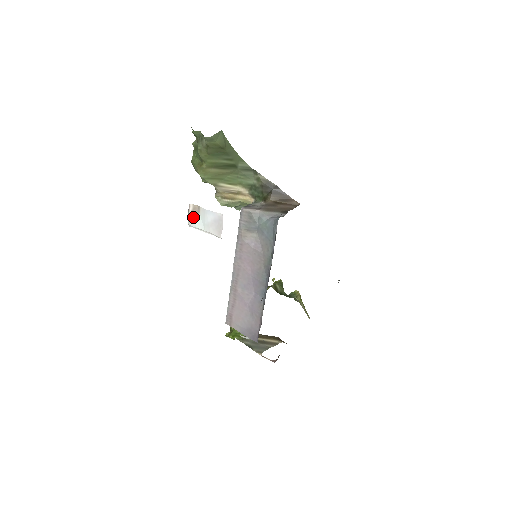
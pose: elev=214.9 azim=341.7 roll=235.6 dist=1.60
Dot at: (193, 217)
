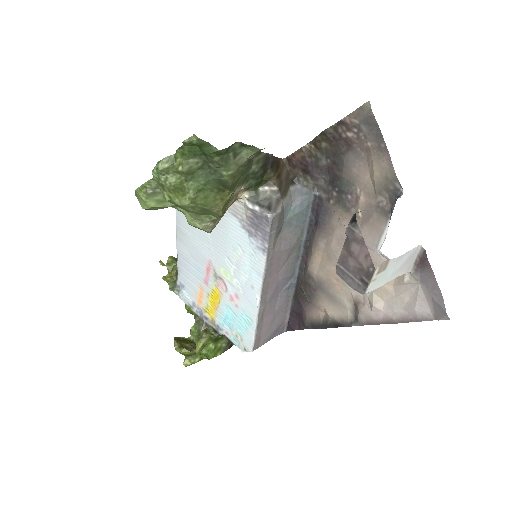
Dot at: (378, 280)
